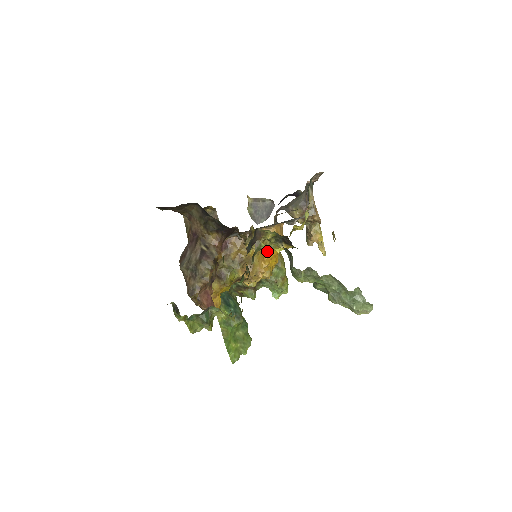
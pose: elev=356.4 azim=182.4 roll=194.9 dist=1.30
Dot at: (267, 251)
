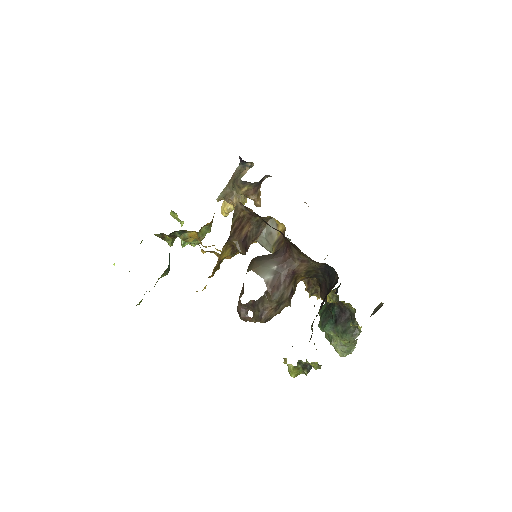
Dot at: occluded
